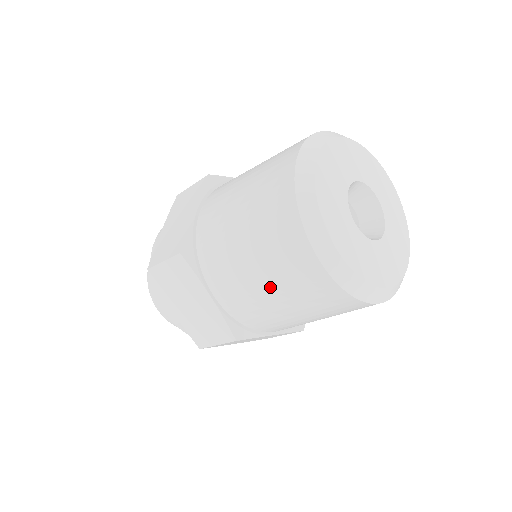
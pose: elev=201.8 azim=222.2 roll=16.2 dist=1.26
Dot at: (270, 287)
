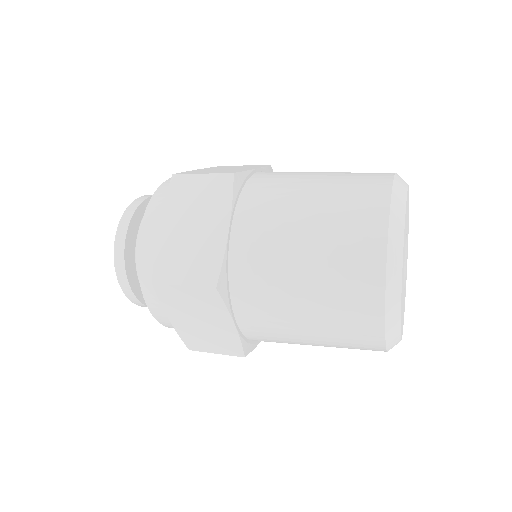
Dot at: (314, 336)
